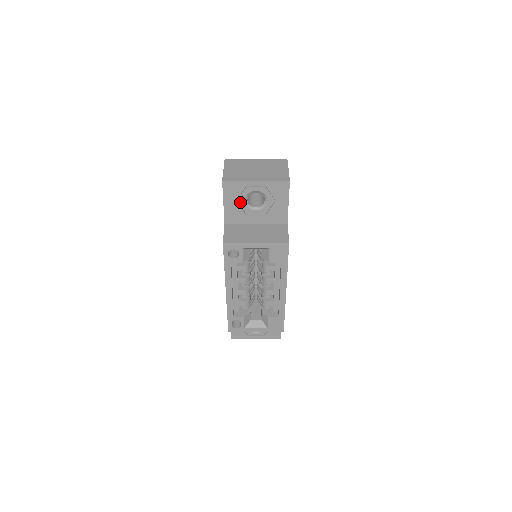
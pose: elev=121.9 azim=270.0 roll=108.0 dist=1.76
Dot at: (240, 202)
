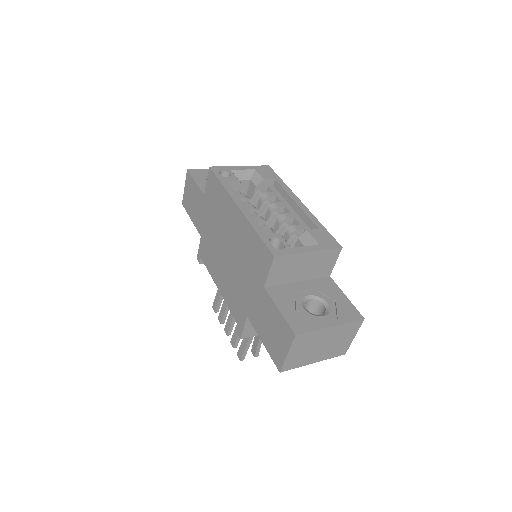
Dot at: occluded
